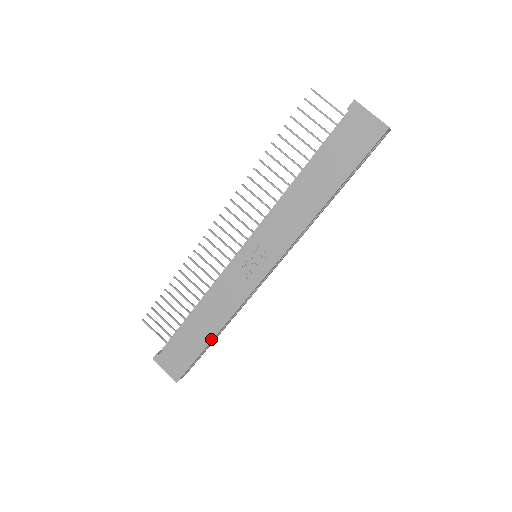
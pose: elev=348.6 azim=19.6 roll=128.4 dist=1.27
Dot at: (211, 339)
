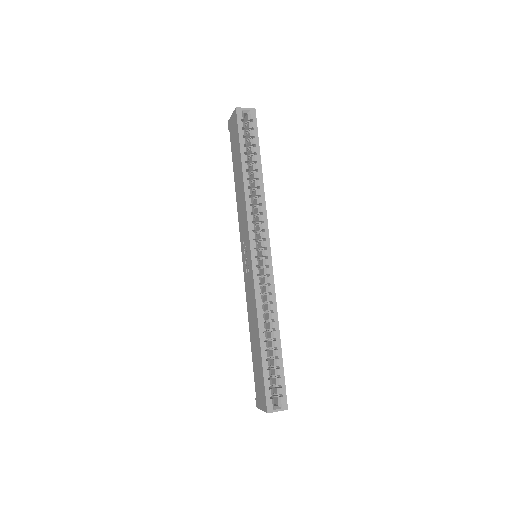
Dot at: (260, 344)
